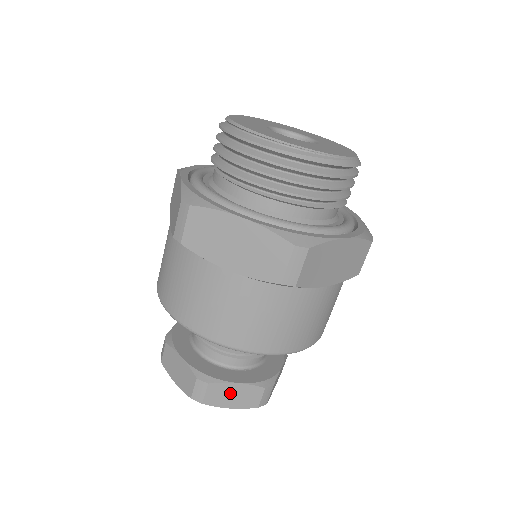
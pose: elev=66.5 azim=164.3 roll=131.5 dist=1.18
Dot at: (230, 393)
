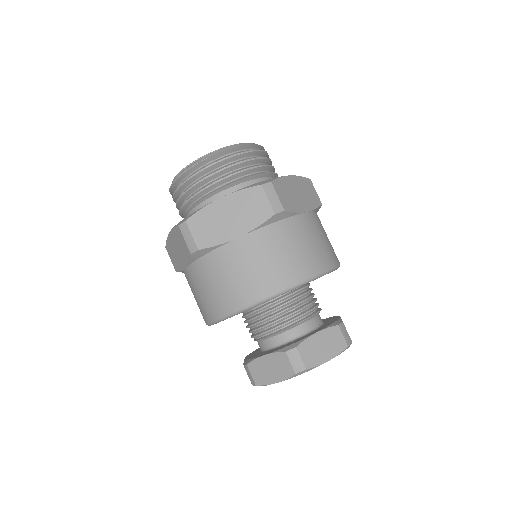
Dot at: (266, 367)
